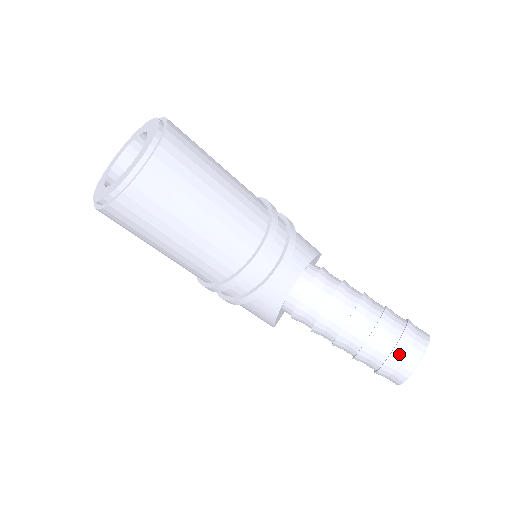
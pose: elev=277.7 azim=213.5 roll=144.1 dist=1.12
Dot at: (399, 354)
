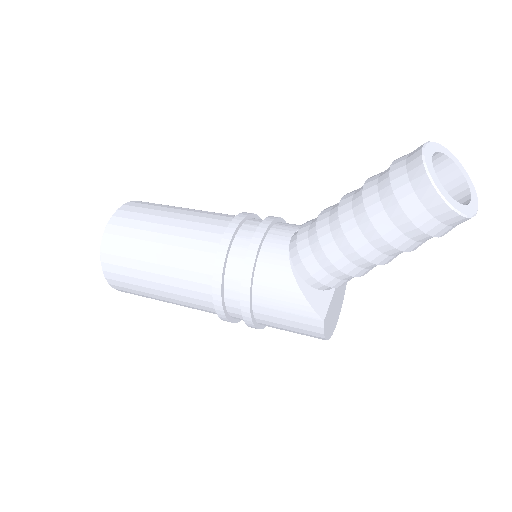
Dot at: (398, 167)
